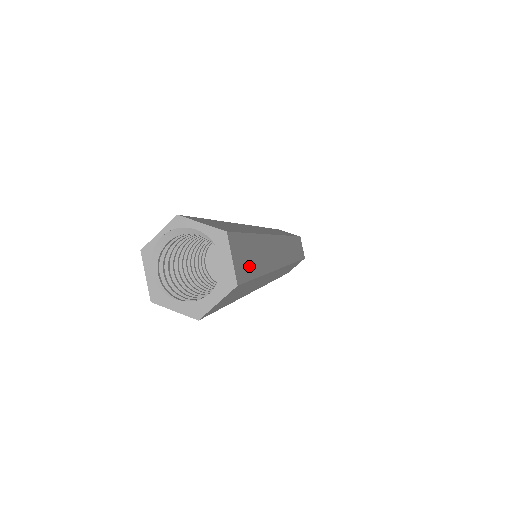
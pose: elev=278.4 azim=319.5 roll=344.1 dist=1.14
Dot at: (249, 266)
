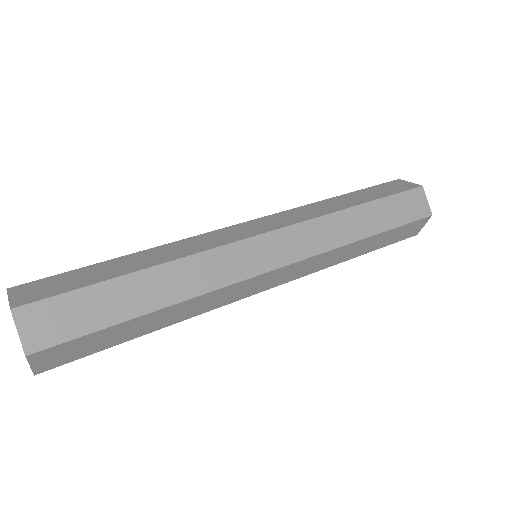
Dot at: (89, 349)
